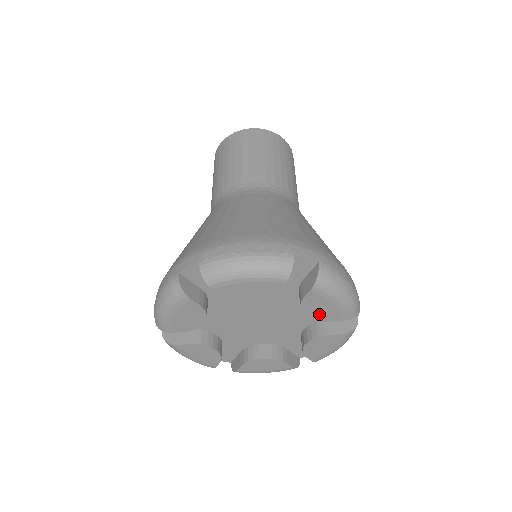
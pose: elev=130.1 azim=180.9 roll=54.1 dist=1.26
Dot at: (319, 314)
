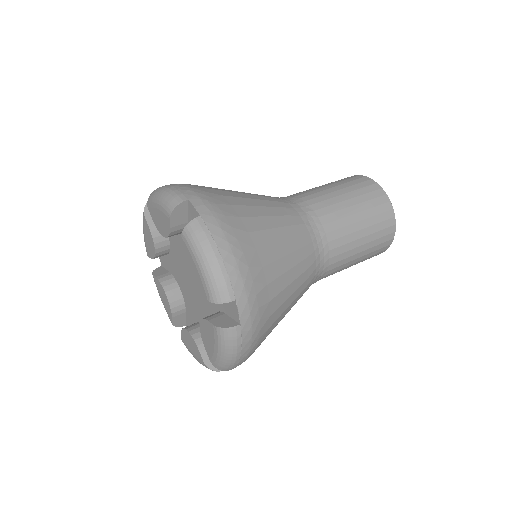
Dot at: (205, 337)
